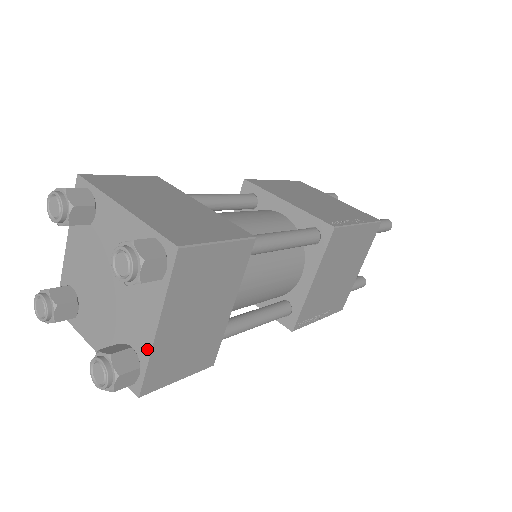
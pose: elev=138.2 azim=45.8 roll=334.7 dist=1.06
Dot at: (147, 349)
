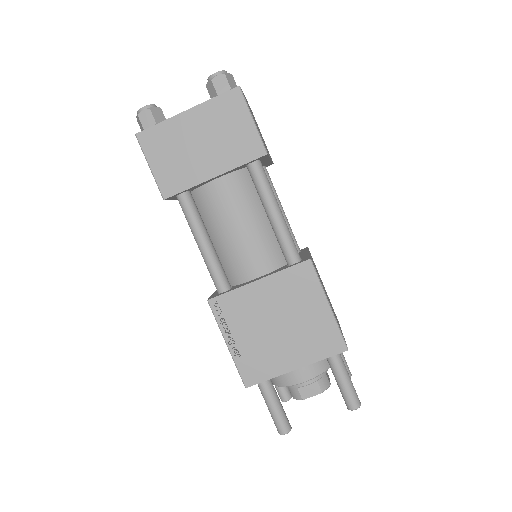
Dot at: (170, 119)
